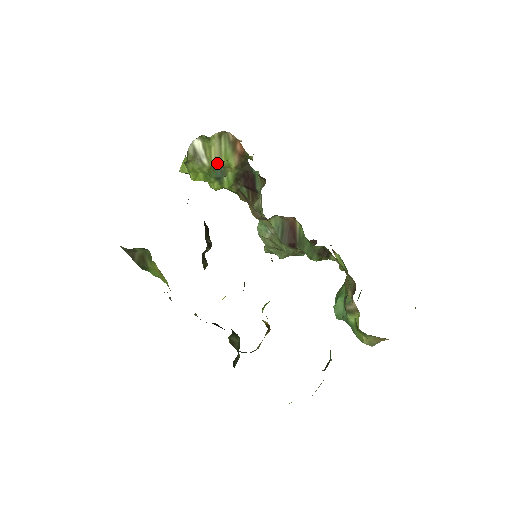
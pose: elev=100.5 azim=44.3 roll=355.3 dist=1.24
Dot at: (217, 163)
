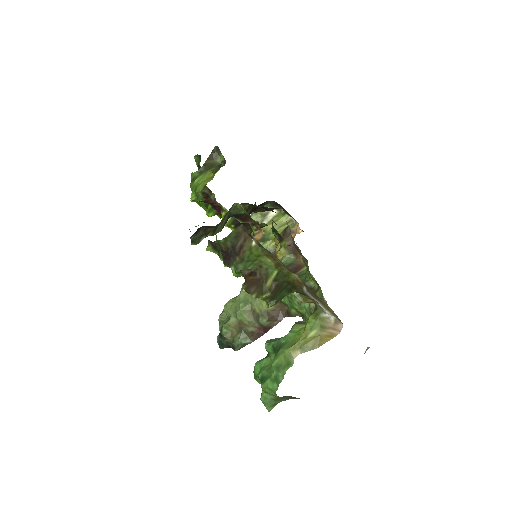
Dot at: (268, 232)
